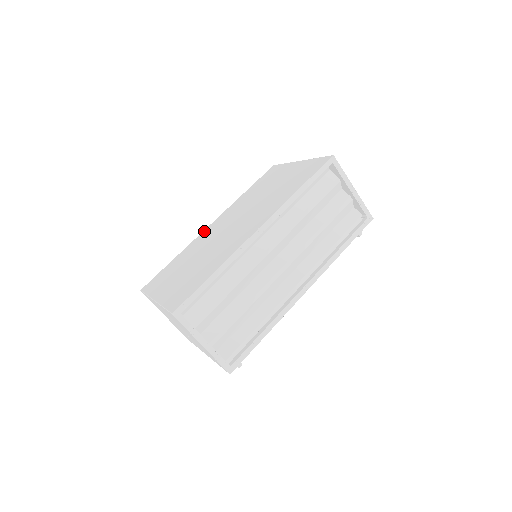
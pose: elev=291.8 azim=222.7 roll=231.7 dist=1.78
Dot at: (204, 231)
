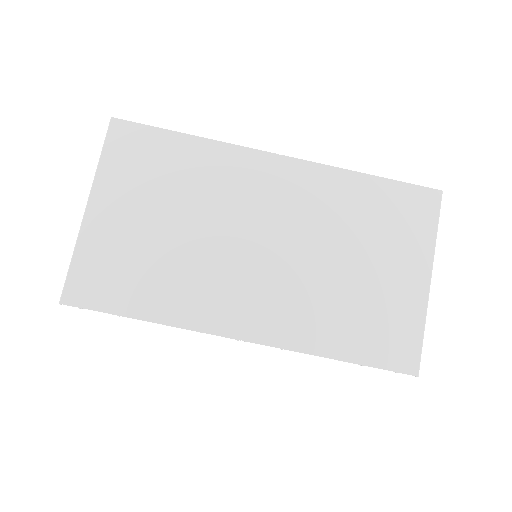
Dot at: (259, 155)
